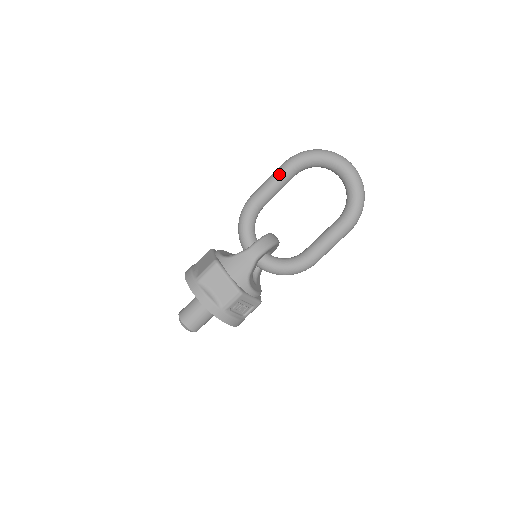
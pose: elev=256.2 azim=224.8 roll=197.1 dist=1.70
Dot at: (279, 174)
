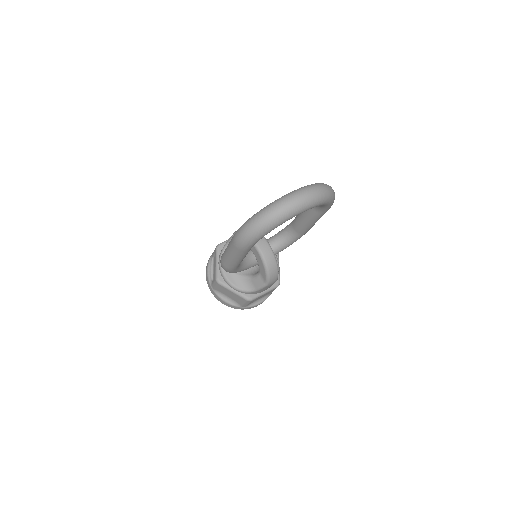
Dot at: (243, 255)
